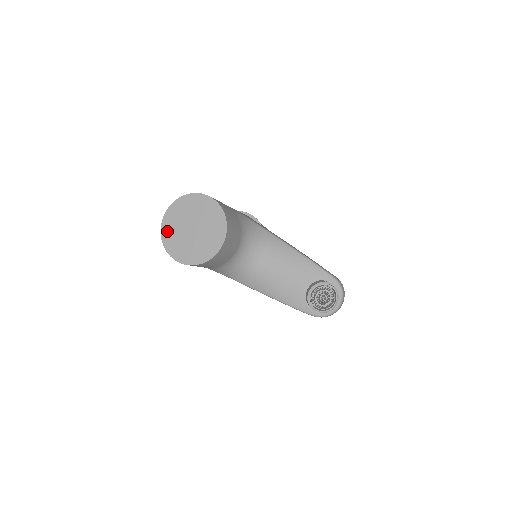
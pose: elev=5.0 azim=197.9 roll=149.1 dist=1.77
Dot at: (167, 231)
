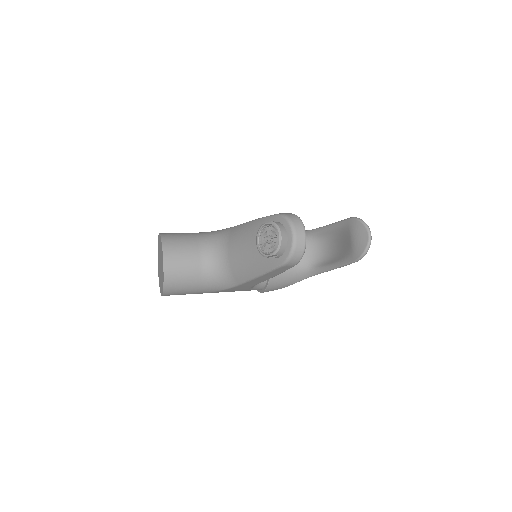
Dot at: (159, 280)
